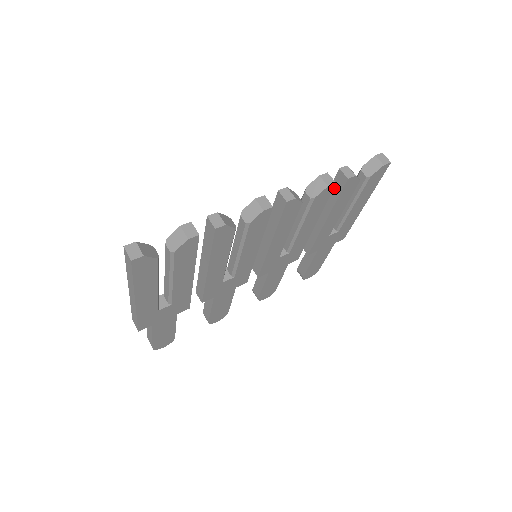
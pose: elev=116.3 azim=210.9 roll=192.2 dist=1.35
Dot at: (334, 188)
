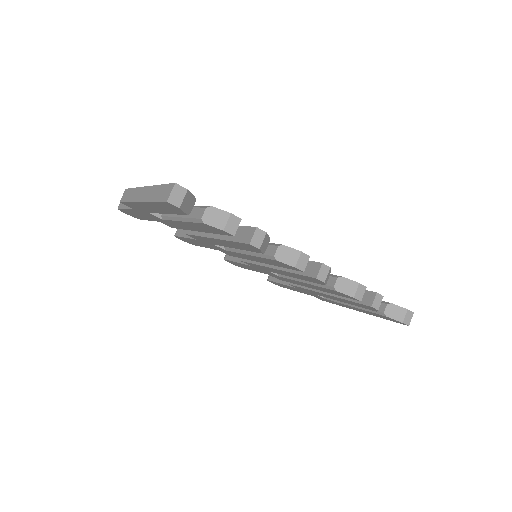
Dot at: occluded
